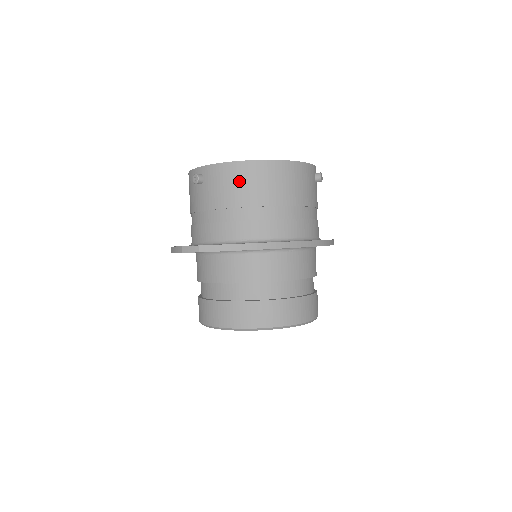
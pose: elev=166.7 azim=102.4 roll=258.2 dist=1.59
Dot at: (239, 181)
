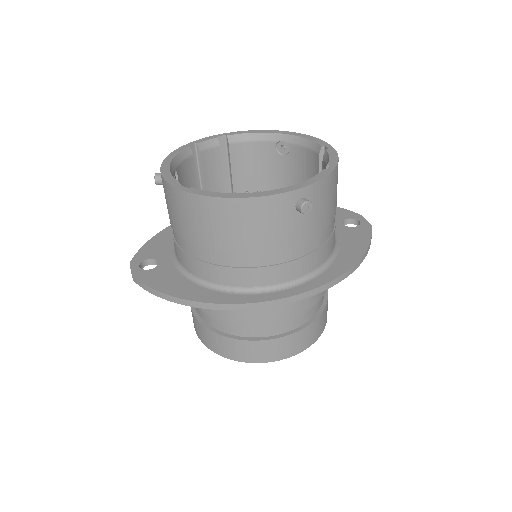
Dot at: (176, 209)
